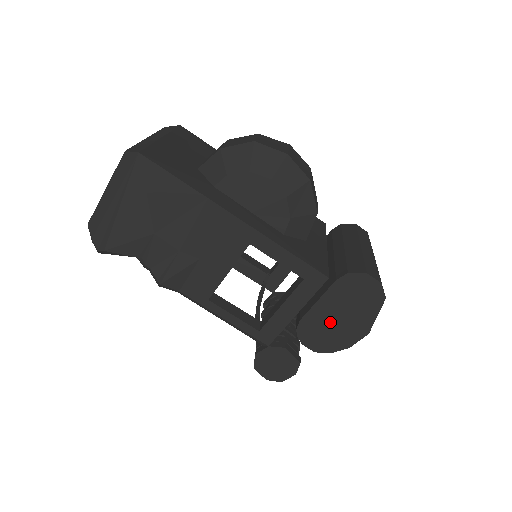
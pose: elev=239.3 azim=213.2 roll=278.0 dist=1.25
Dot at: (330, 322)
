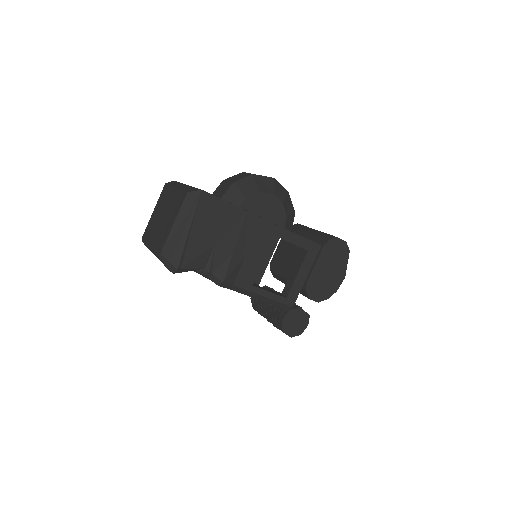
Dot at: (324, 277)
